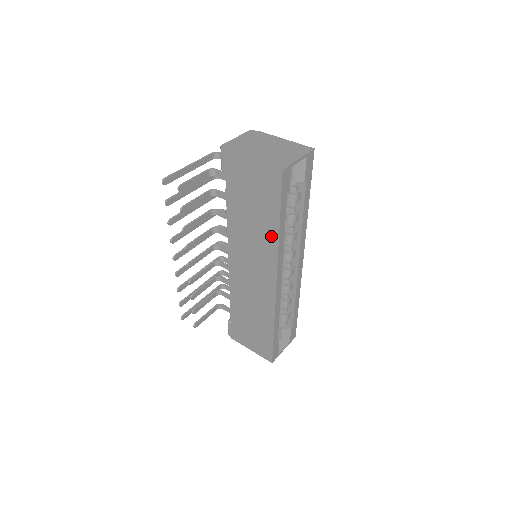
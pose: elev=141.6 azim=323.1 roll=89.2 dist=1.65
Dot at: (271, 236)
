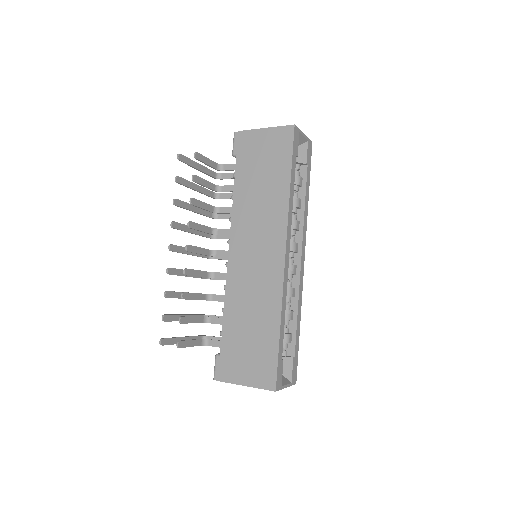
Dot at: (281, 197)
